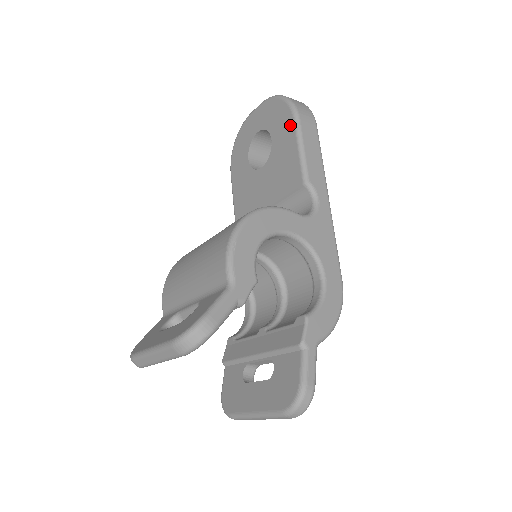
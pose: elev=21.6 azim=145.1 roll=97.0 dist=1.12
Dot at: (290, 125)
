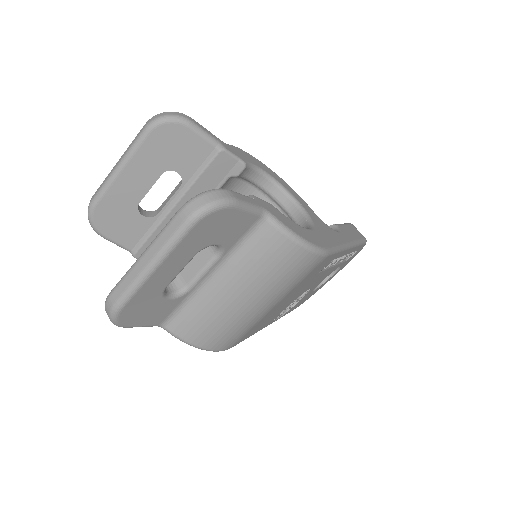
Dot at: occluded
